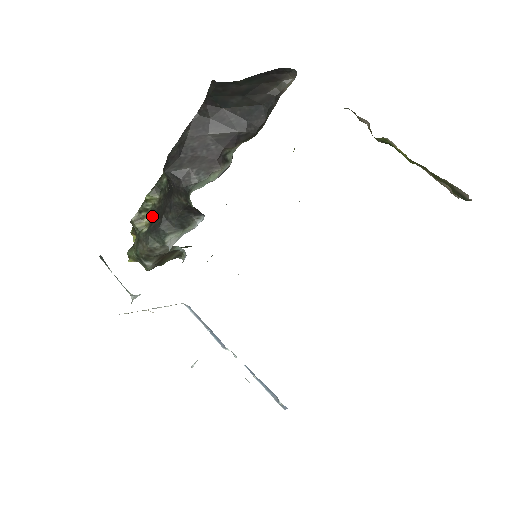
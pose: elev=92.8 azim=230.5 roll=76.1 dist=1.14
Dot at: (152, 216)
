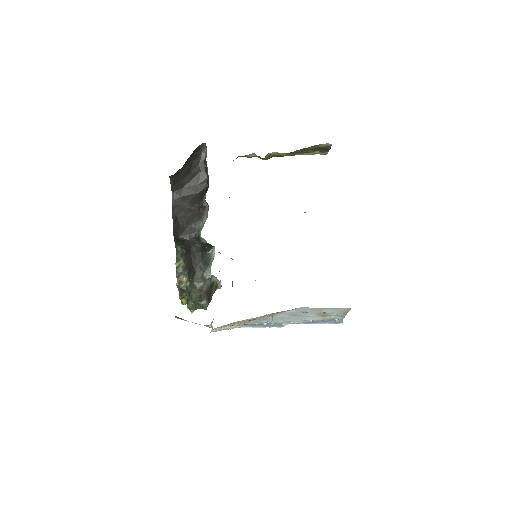
Dot at: (186, 273)
